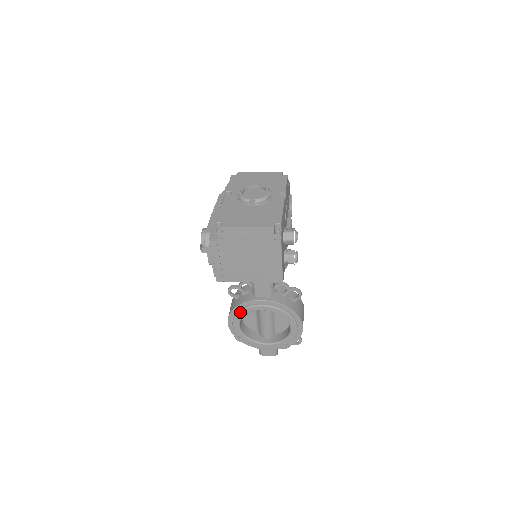
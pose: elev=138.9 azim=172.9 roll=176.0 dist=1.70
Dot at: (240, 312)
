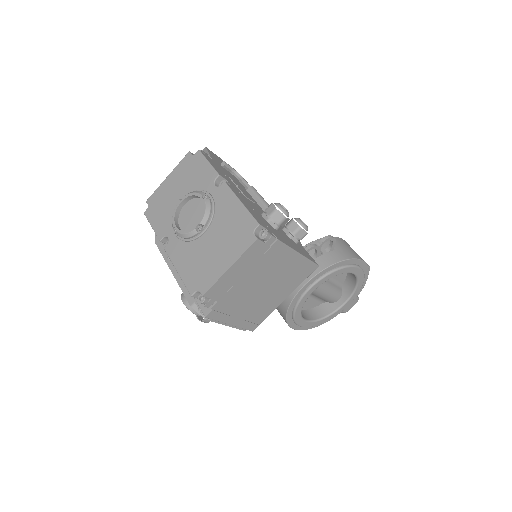
Dot at: (295, 313)
